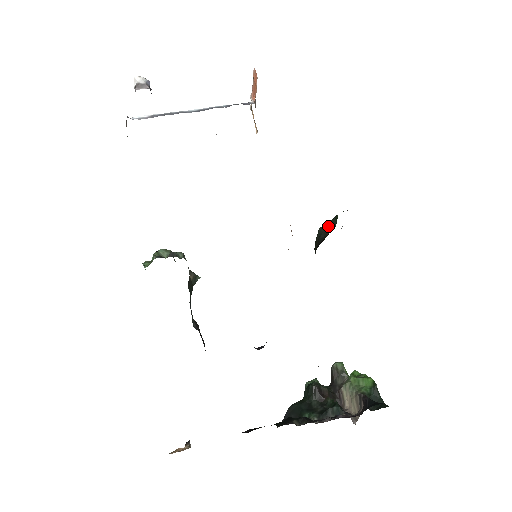
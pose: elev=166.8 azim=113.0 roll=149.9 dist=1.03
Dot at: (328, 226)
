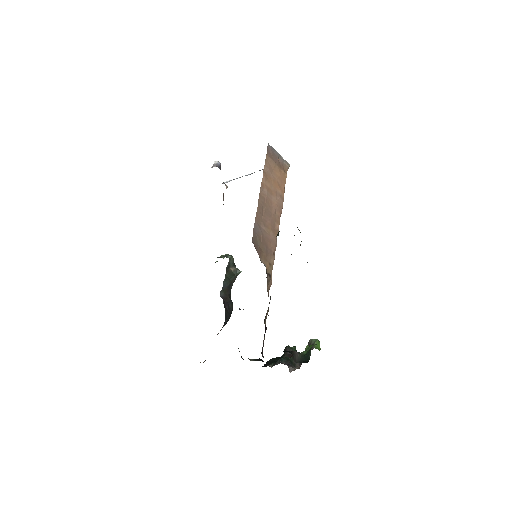
Dot at: (278, 234)
